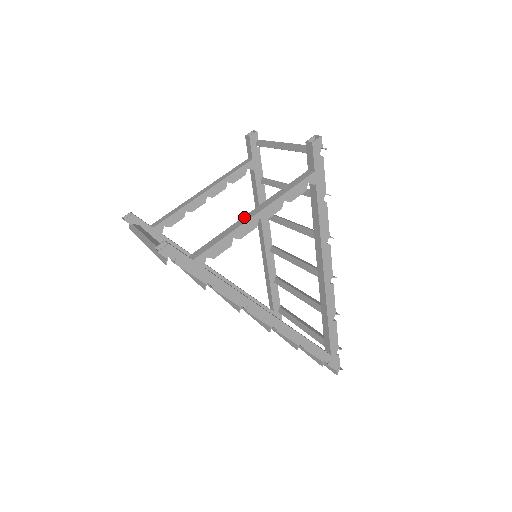
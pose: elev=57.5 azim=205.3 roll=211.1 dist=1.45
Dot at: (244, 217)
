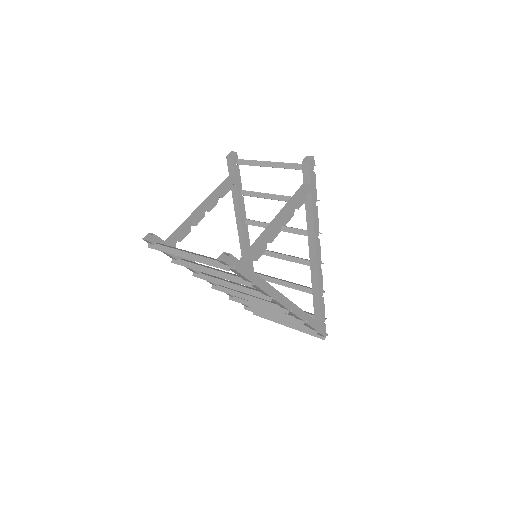
Dot at: (270, 225)
